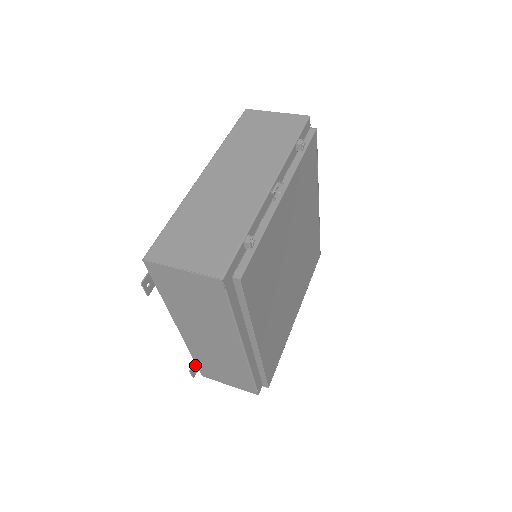
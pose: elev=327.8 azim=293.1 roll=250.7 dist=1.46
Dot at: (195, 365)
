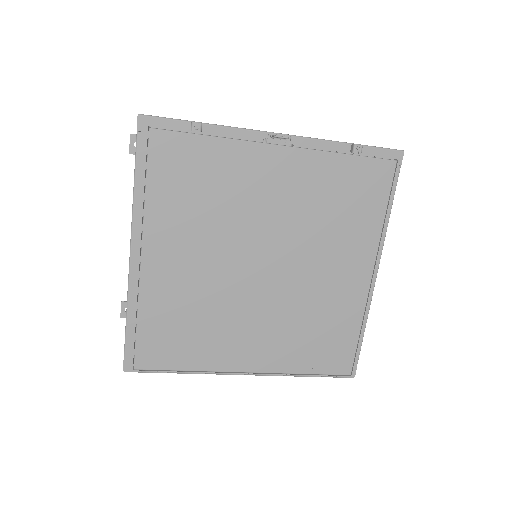
Dot at: occluded
